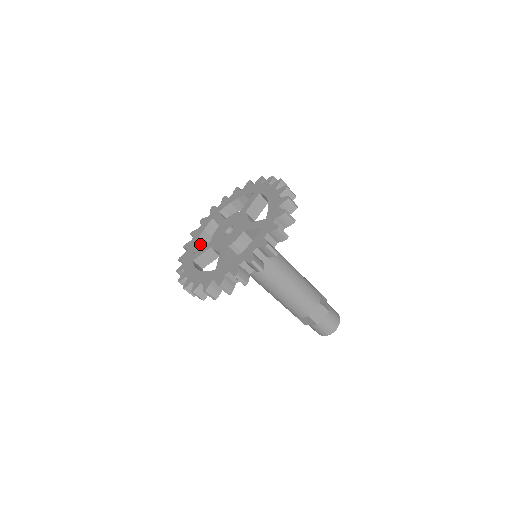
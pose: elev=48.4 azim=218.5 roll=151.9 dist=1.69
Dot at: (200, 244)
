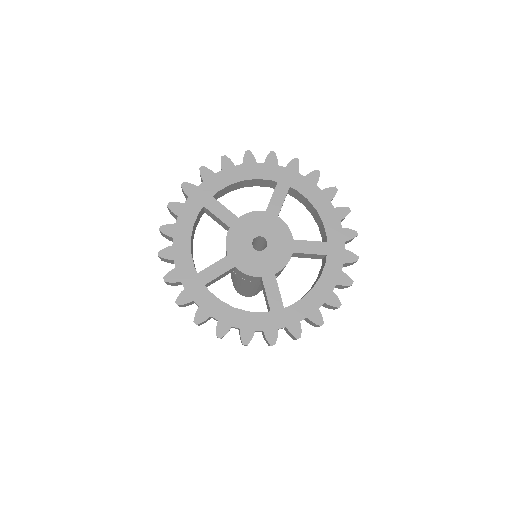
Dot at: (235, 185)
